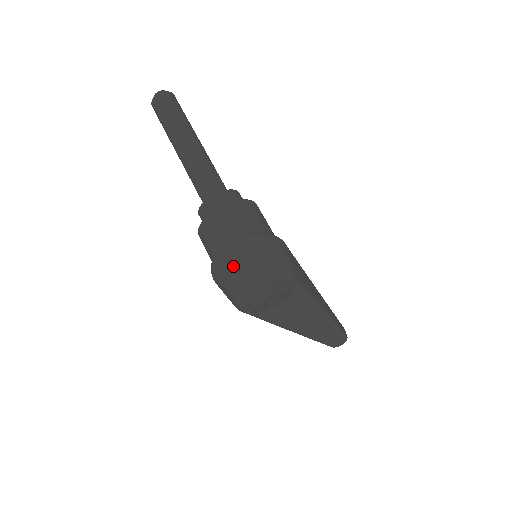
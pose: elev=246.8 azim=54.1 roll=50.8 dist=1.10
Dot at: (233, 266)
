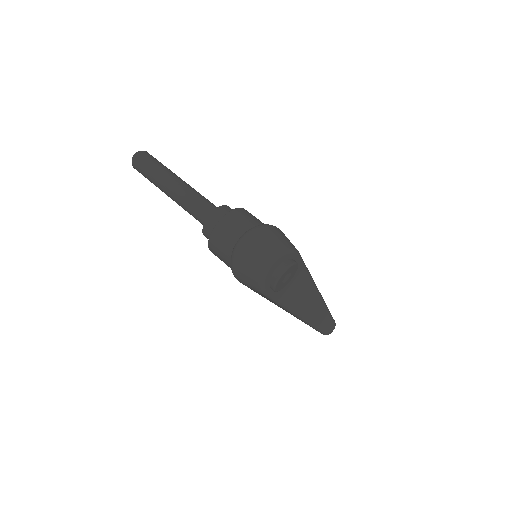
Dot at: (252, 252)
